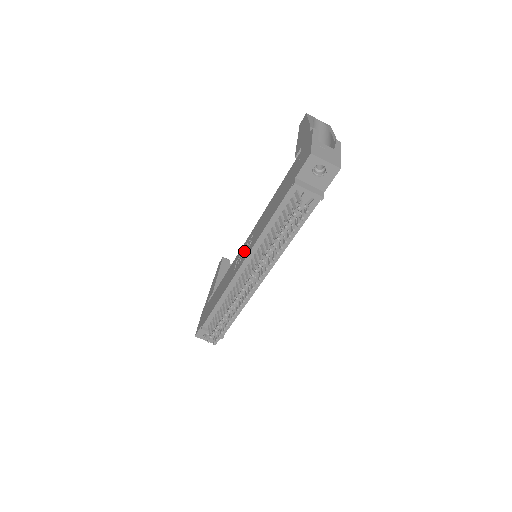
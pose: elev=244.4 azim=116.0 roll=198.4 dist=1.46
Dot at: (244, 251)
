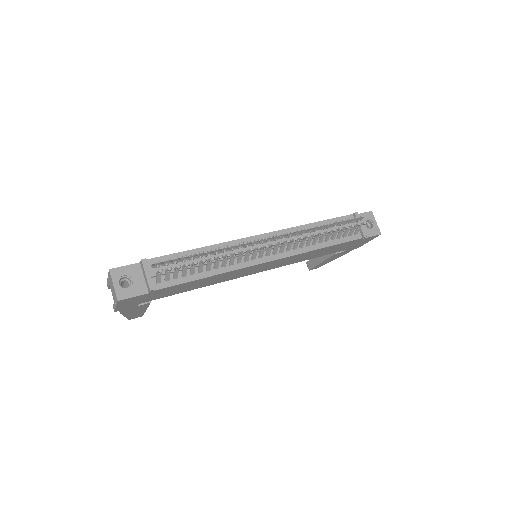
Dot at: occluded
